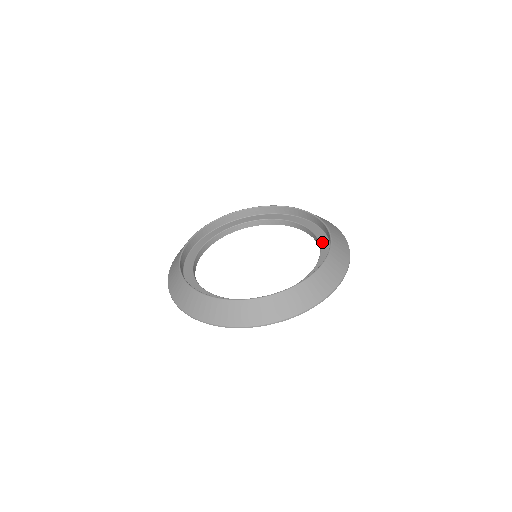
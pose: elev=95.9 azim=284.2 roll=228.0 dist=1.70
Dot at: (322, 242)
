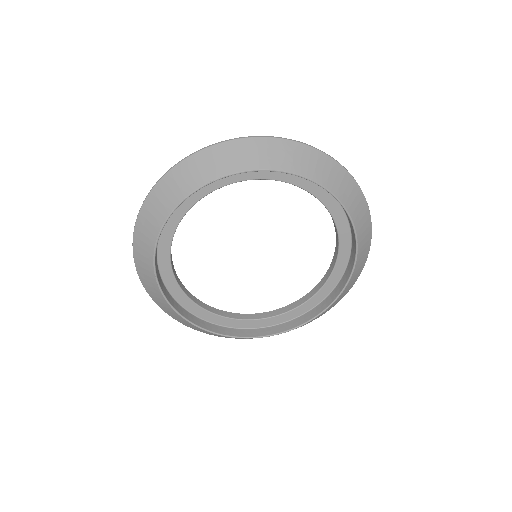
Dot at: (317, 297)
